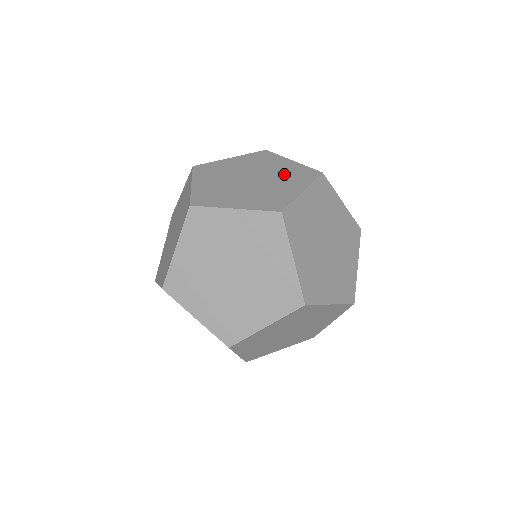
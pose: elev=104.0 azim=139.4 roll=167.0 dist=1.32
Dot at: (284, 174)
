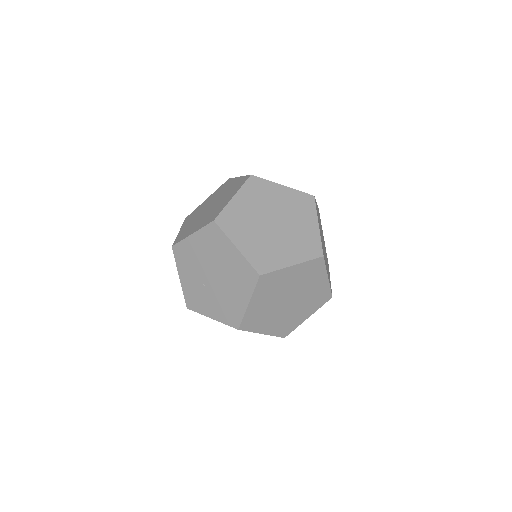
Dot at: occluded
